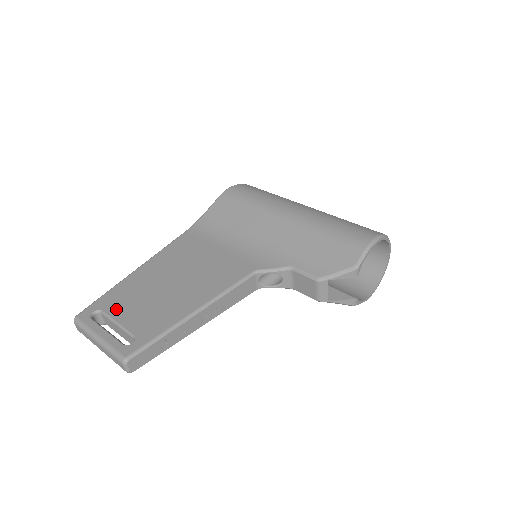
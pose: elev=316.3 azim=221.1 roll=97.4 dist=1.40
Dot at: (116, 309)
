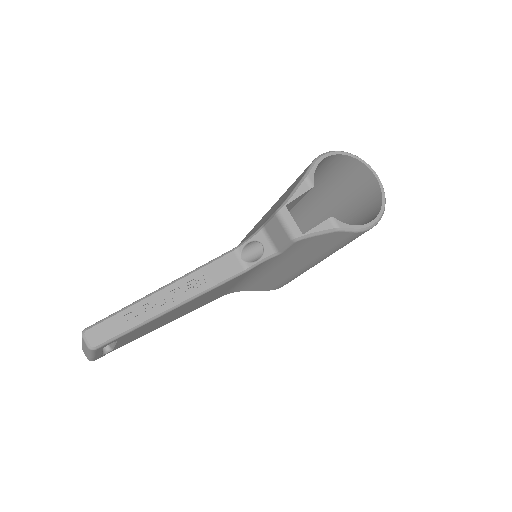
Dot at: occluded
